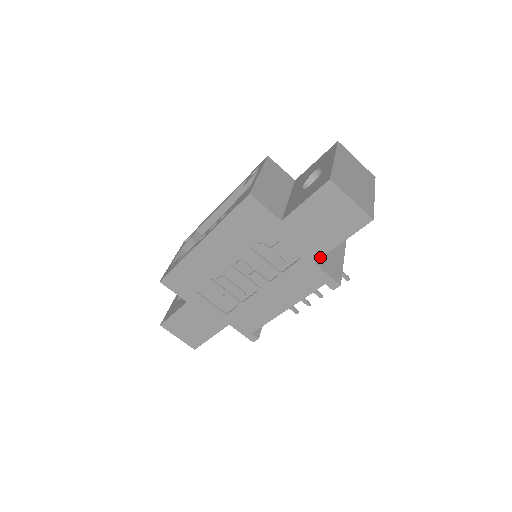
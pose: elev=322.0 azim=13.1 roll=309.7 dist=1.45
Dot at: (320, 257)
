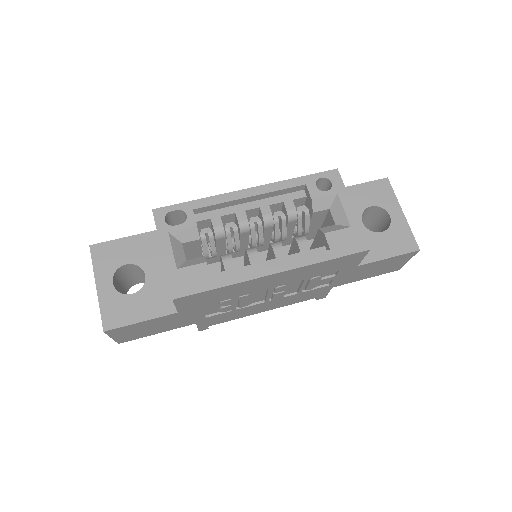
Dot at: occluded
